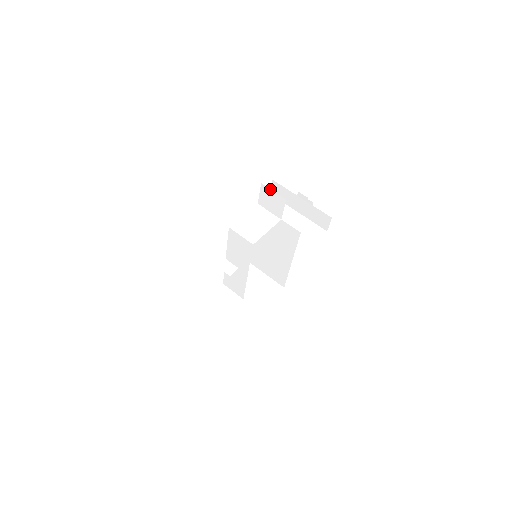
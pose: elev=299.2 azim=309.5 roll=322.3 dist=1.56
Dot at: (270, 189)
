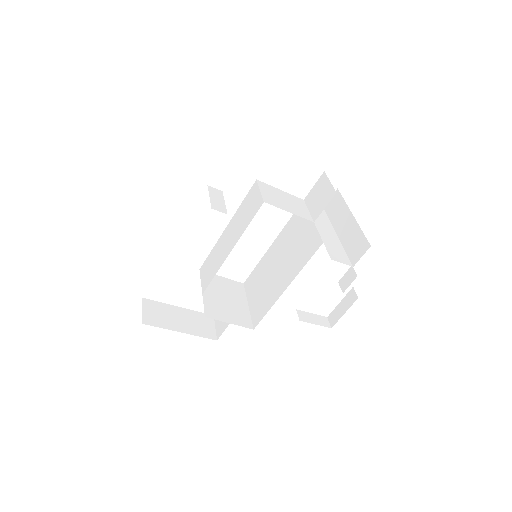
Dot at: (328, 179)
